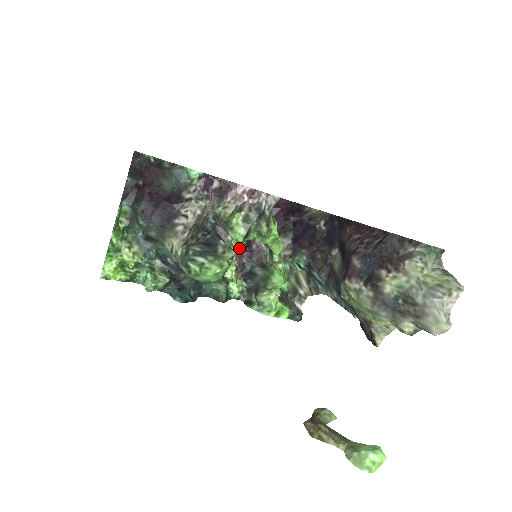
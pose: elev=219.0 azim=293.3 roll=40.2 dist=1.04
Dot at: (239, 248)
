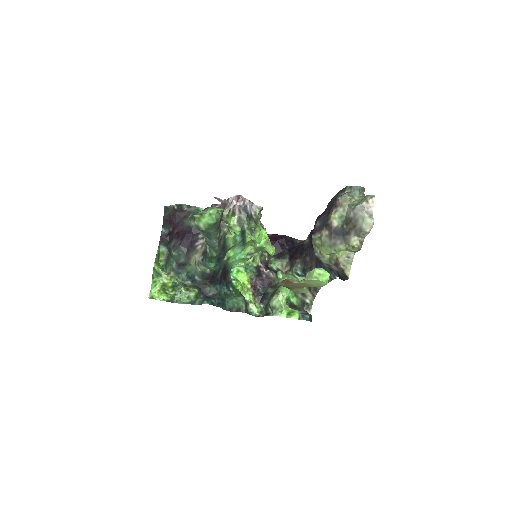
Dot at: (252, 277)
